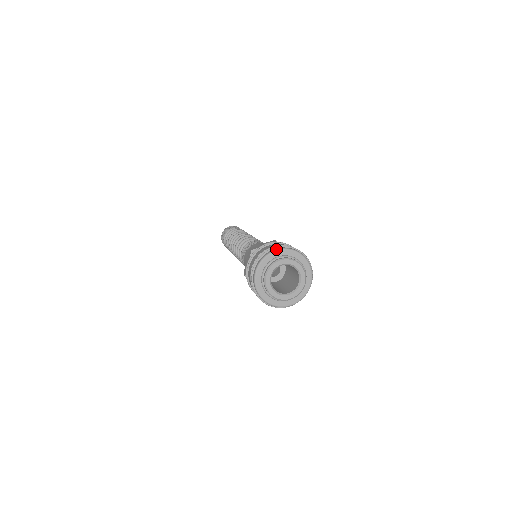
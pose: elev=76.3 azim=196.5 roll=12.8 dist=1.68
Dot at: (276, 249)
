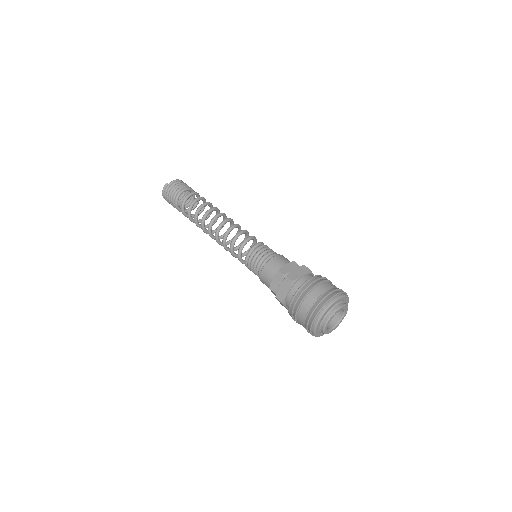
Dot at: occluded
